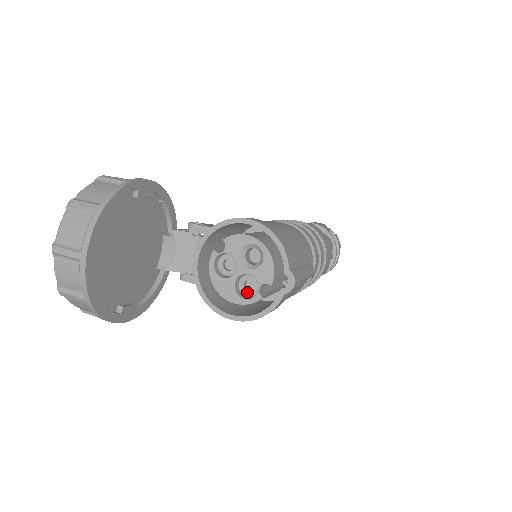
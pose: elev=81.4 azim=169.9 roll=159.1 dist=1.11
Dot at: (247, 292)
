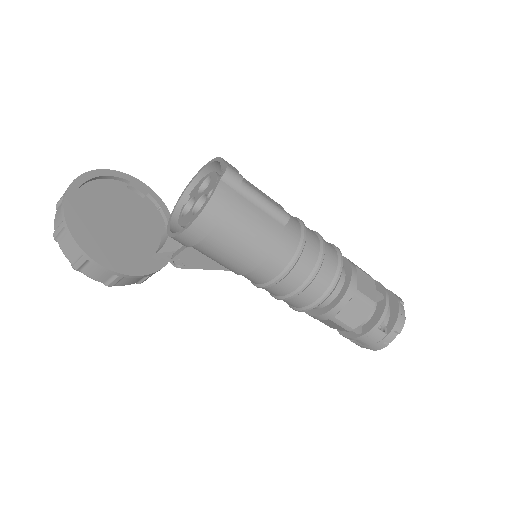
Dot at: occluded
